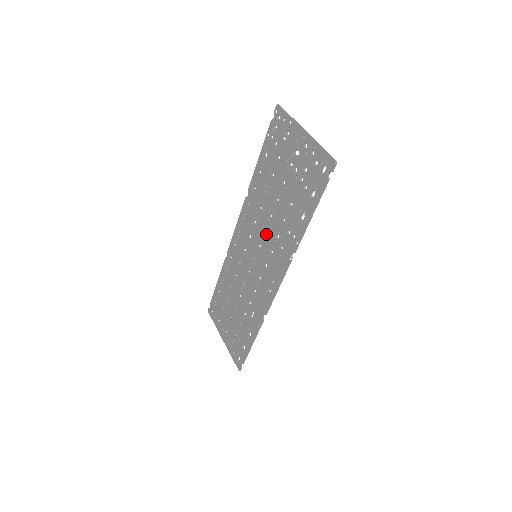
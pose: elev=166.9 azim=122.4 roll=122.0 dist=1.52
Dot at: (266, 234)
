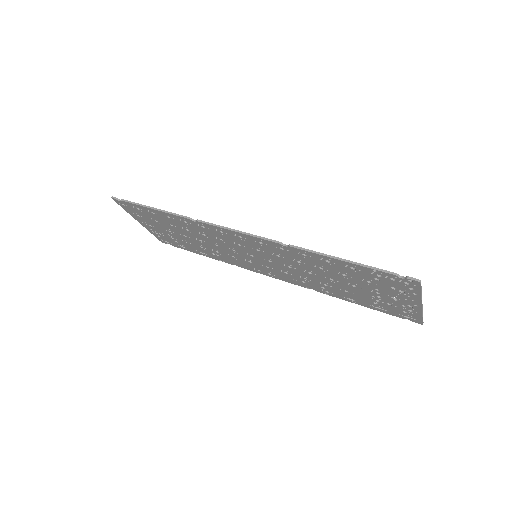
Dot at: (289, 269)
